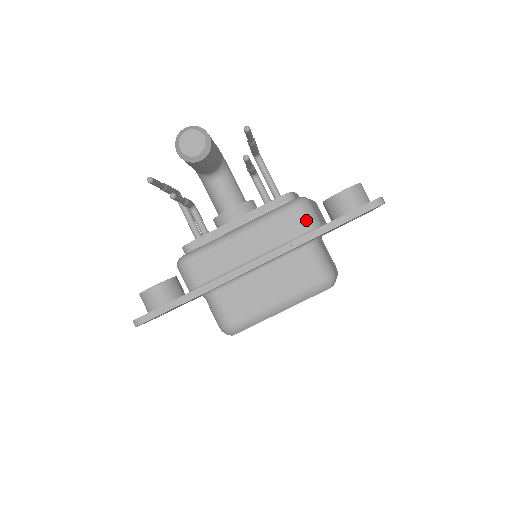
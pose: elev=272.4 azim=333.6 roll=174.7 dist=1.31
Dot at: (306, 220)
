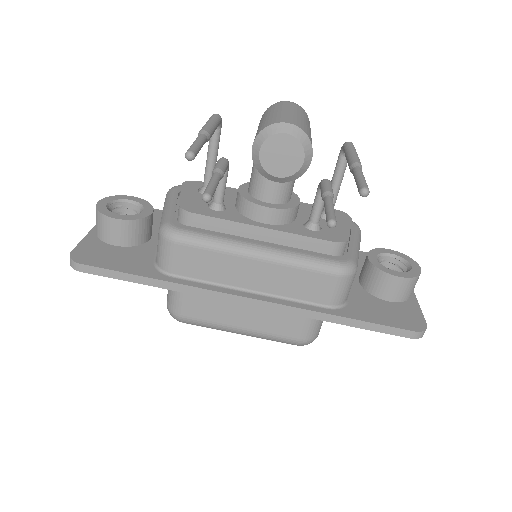
Dot at: (336, 294)
